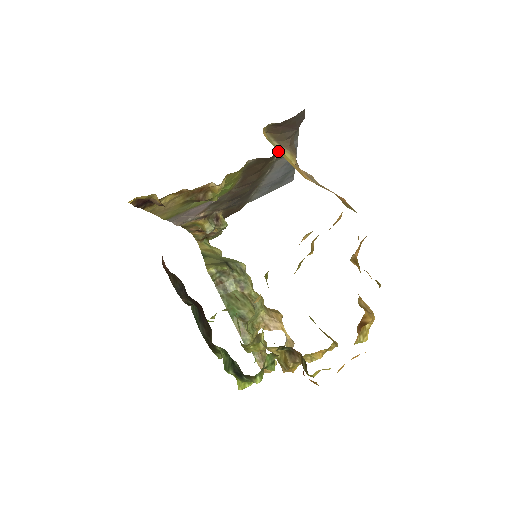
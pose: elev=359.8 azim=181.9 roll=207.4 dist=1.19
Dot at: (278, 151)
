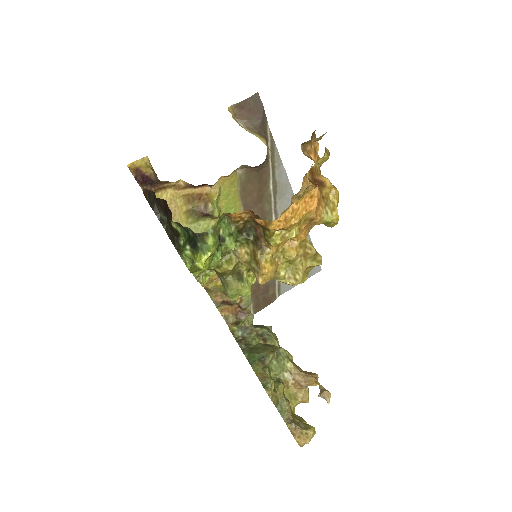
Dot at: occluded
